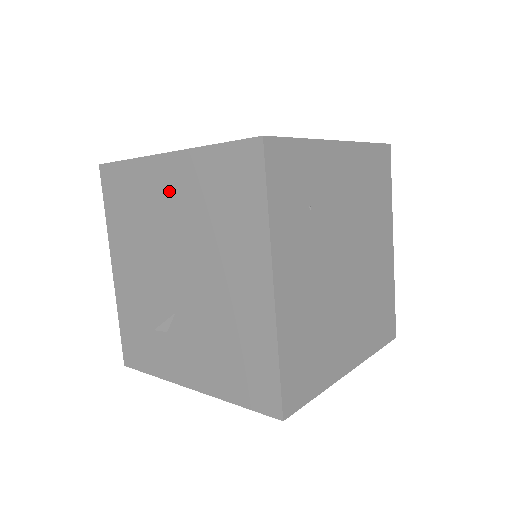
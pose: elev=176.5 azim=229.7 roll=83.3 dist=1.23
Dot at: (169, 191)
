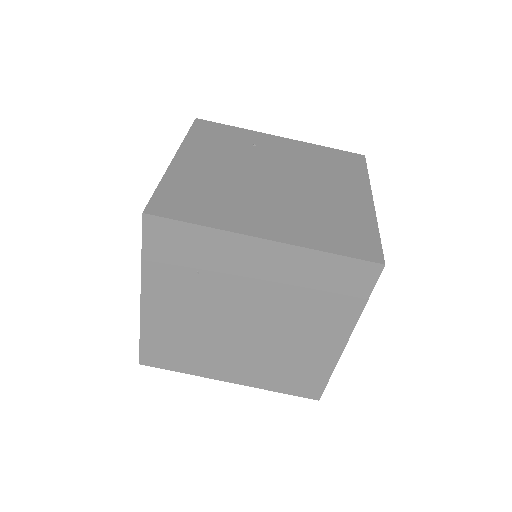
Dot at: occluded
